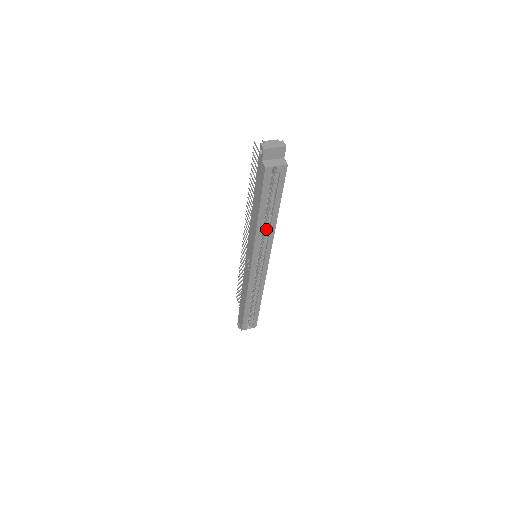
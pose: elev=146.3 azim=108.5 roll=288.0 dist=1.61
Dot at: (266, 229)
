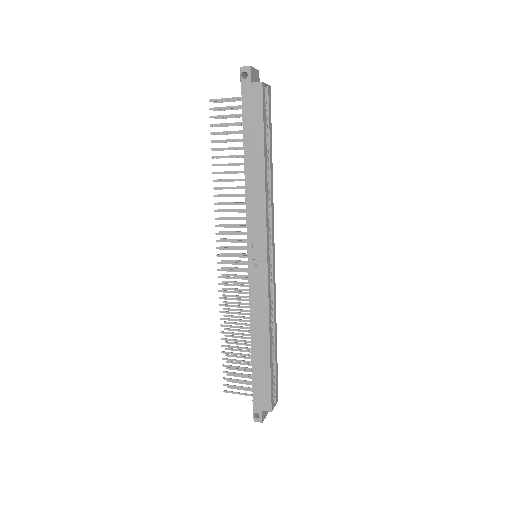
Dot at: occluded
